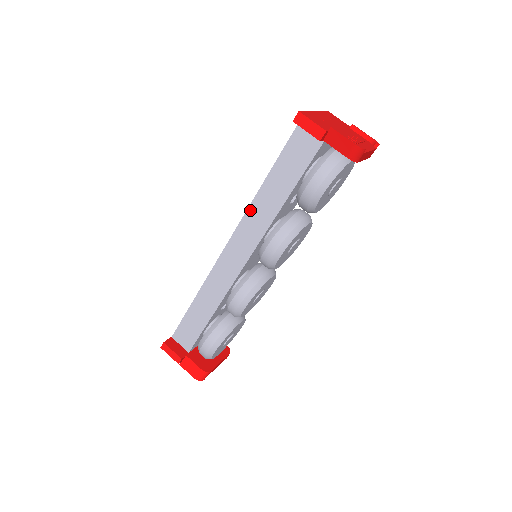
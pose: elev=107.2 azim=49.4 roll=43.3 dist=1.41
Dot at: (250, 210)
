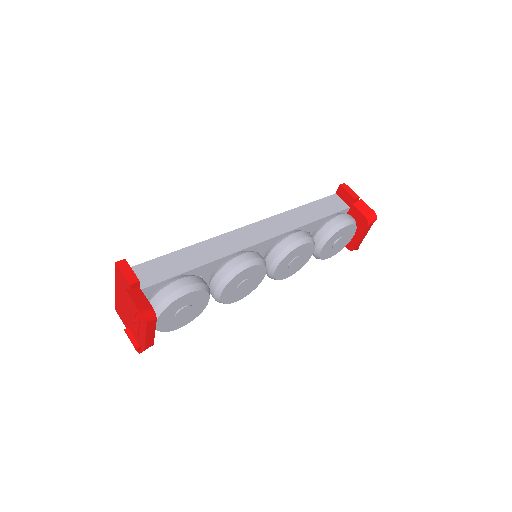
Dot at: (282, 215)
